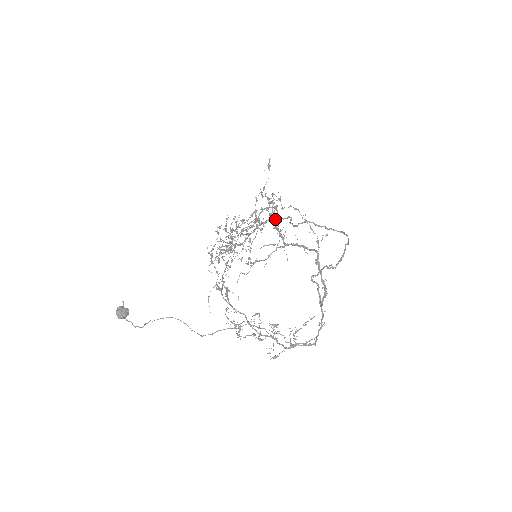
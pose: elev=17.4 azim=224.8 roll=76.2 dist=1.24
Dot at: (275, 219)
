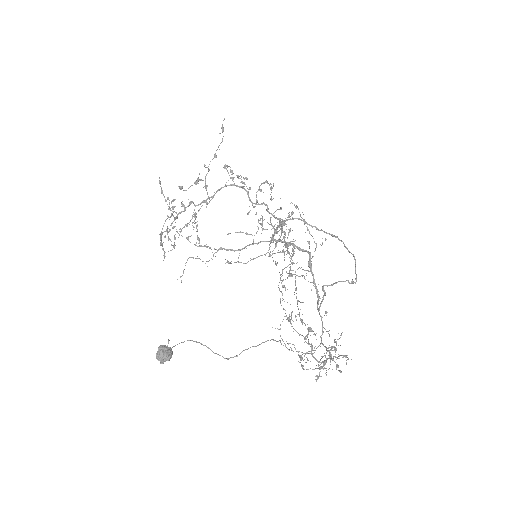
Dot at: (255, 206)
